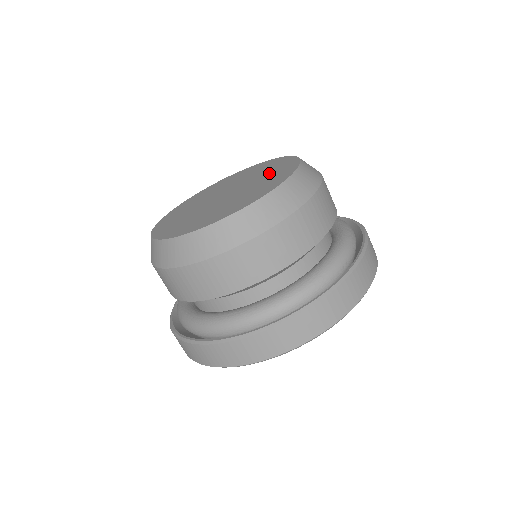
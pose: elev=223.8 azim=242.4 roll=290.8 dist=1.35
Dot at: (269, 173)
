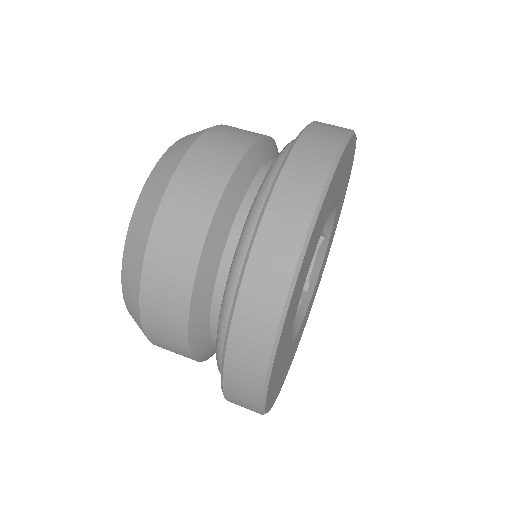
Dot at: occluded
